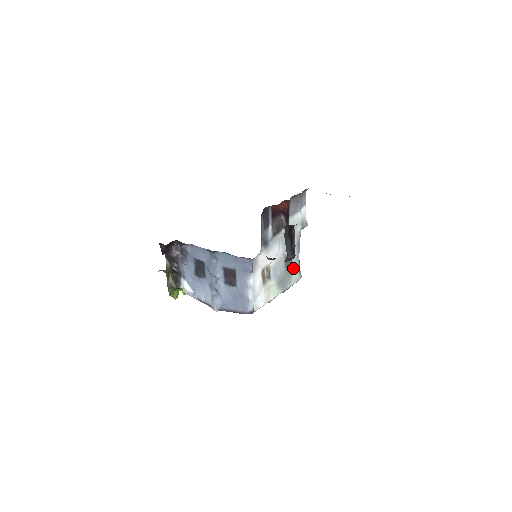
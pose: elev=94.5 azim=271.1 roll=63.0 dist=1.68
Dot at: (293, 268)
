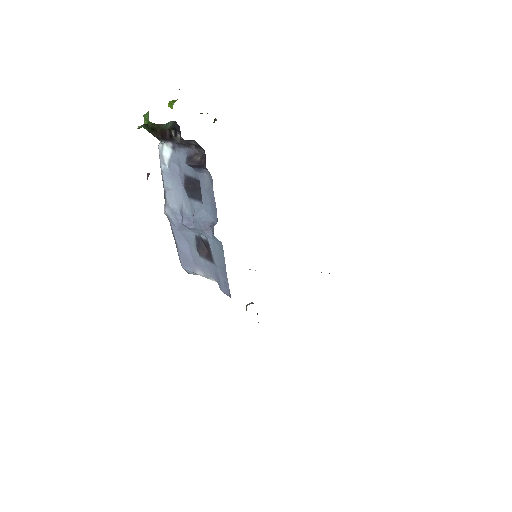
Dot at: occluded
